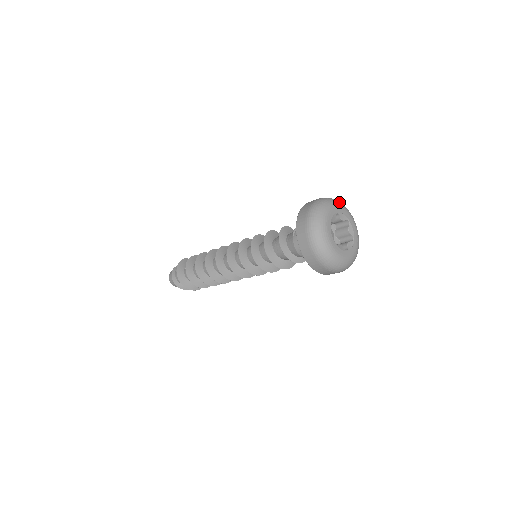
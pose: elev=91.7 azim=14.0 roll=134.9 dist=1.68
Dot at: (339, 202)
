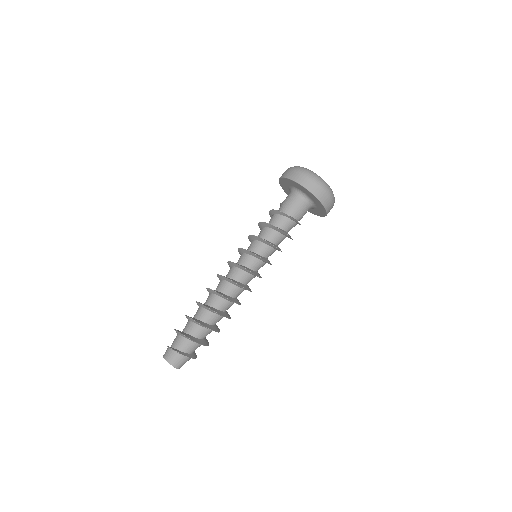
Dot at: occluded
